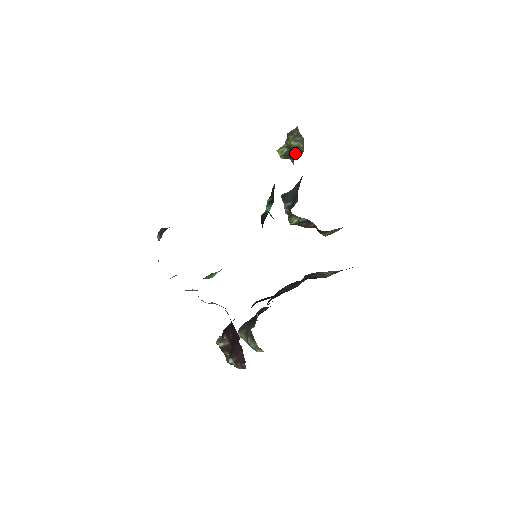
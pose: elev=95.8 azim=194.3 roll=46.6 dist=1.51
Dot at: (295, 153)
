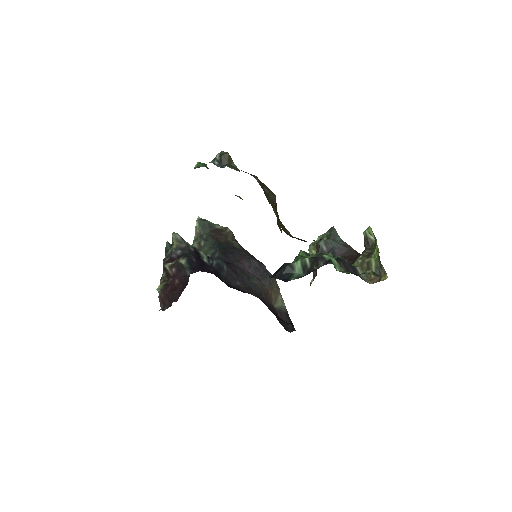
Dot at: (365, 268)
